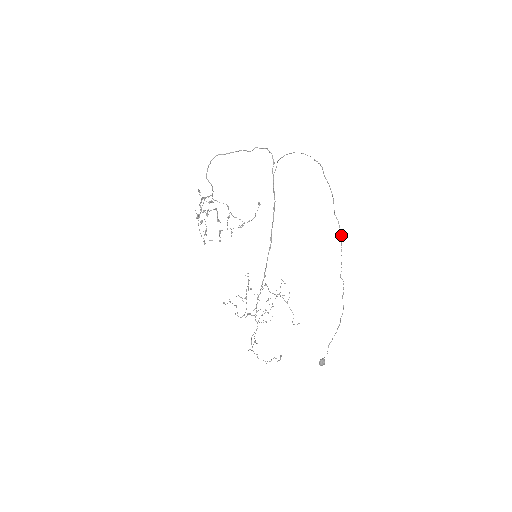
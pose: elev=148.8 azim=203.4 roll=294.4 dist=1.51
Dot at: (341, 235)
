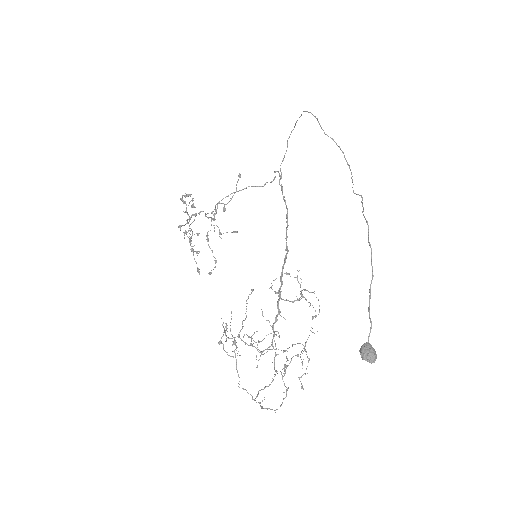
Dot at: (342, 152)
